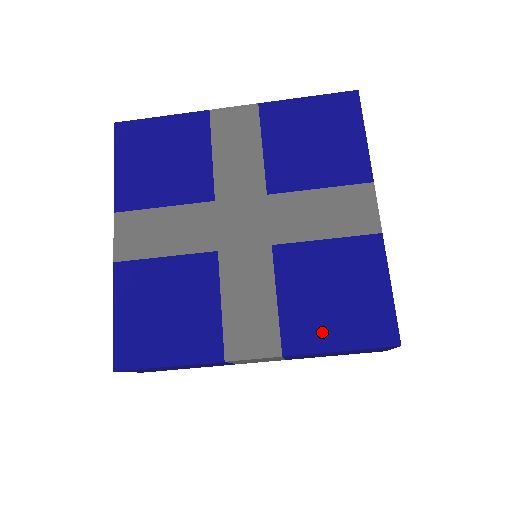
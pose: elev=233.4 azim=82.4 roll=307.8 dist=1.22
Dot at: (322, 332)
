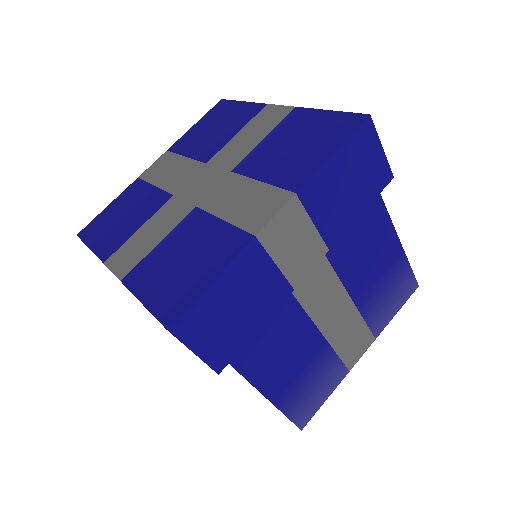
Dot at: (309, 160)
